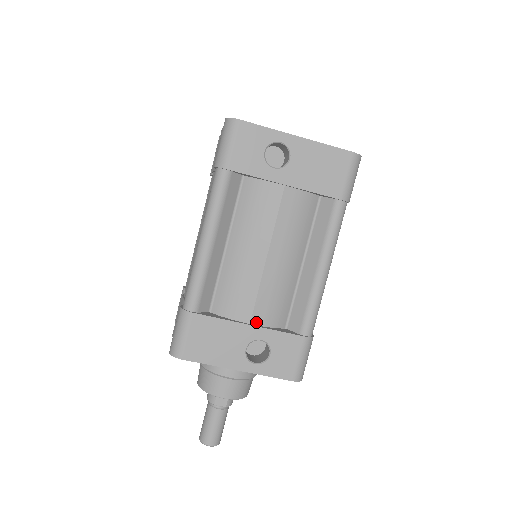
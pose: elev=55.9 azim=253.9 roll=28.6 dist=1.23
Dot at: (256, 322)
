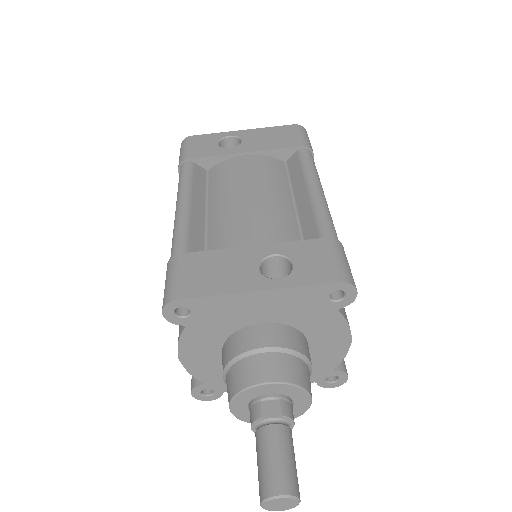
Dot at: (261, 245)
